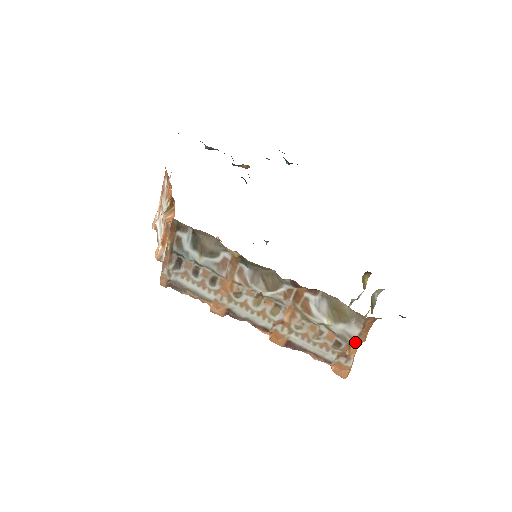
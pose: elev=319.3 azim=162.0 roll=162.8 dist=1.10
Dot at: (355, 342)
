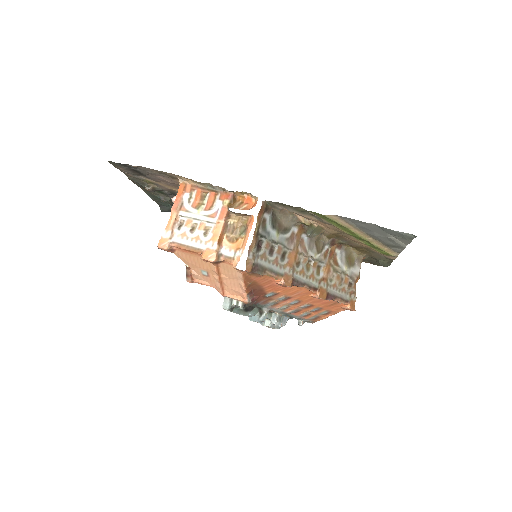
Dot at: (357, 279)
